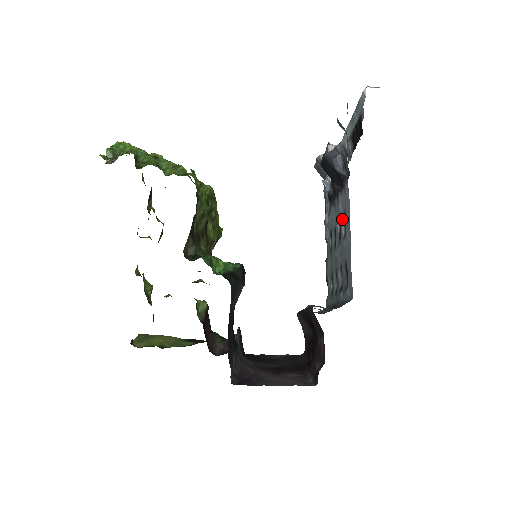
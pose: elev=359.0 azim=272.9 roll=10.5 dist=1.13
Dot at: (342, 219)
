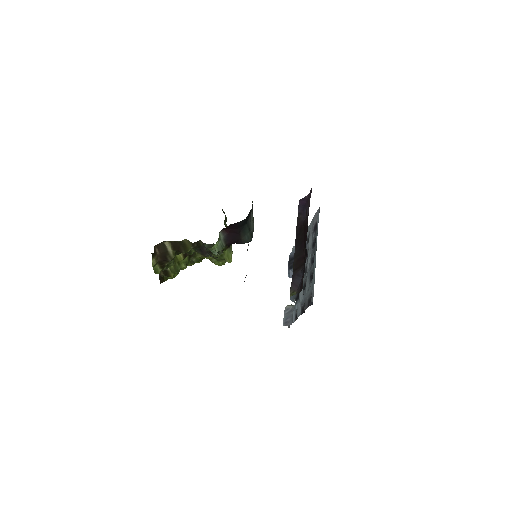
Dot at: (306, 248)
